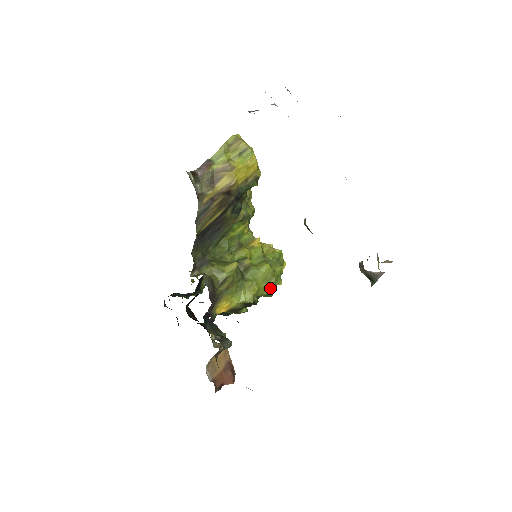
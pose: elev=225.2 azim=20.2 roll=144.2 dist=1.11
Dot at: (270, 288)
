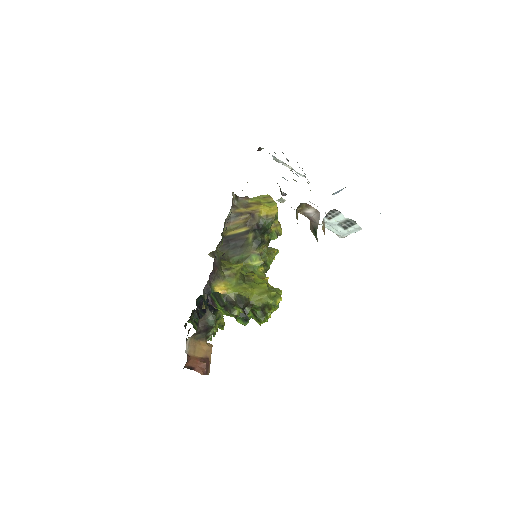
Dot at: (261, 299)
